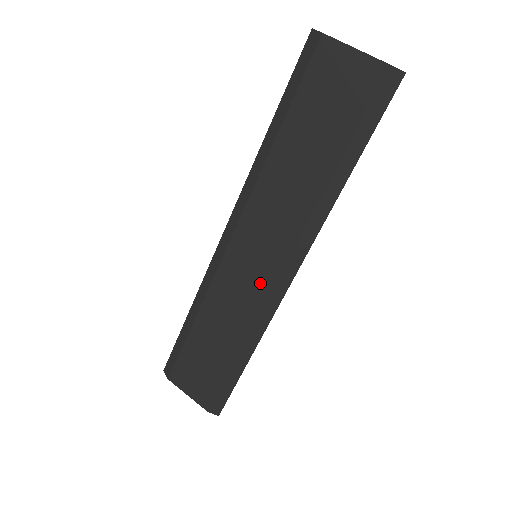
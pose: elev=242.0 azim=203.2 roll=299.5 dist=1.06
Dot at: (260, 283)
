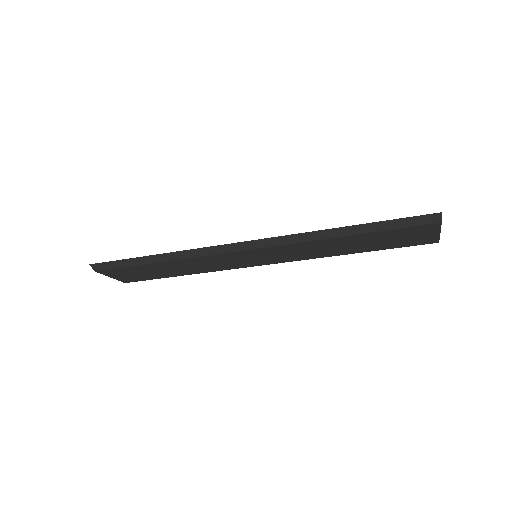
Dot at: (244, 264)
